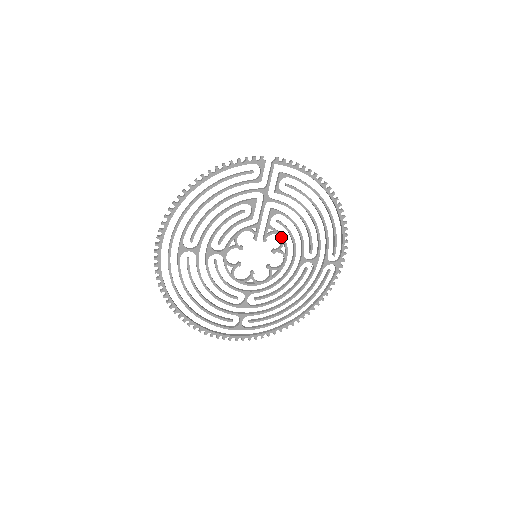
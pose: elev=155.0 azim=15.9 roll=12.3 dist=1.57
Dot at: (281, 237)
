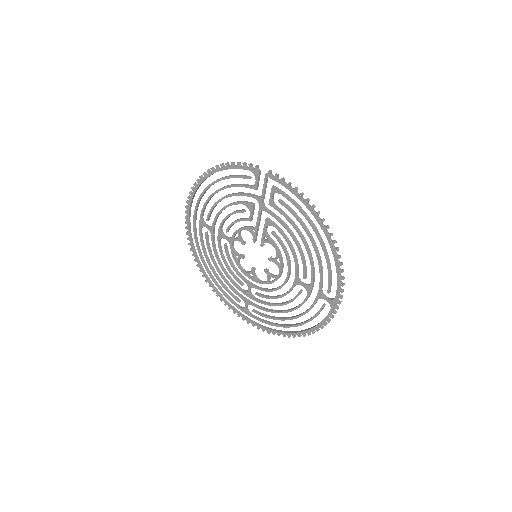
Dot at: (276, 249)
